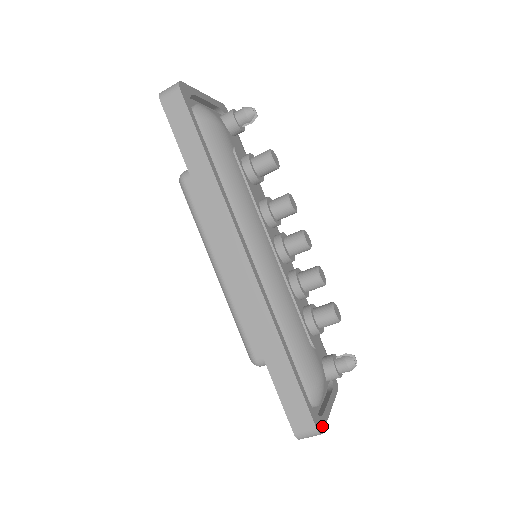
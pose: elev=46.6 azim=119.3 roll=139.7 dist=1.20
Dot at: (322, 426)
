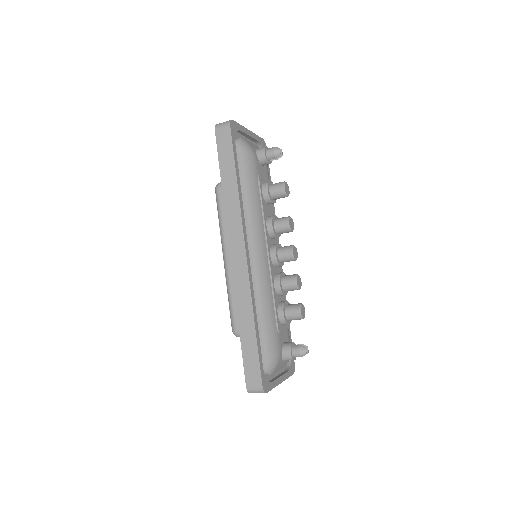
Dot at: (268, 388)
